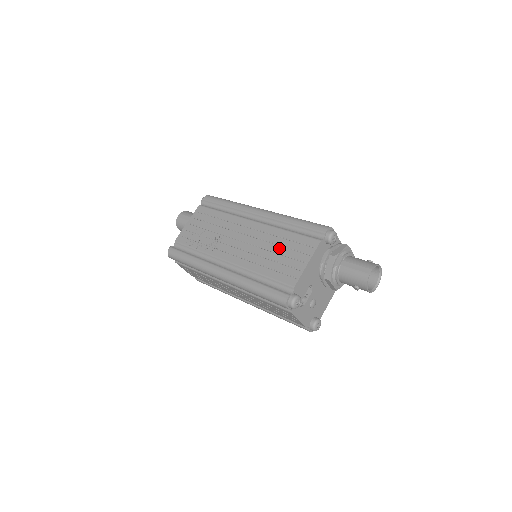
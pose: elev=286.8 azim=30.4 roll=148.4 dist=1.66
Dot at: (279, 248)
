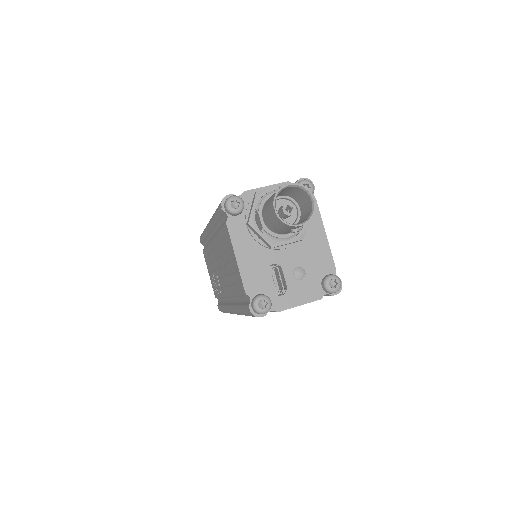
Dot at: (225, 256)
